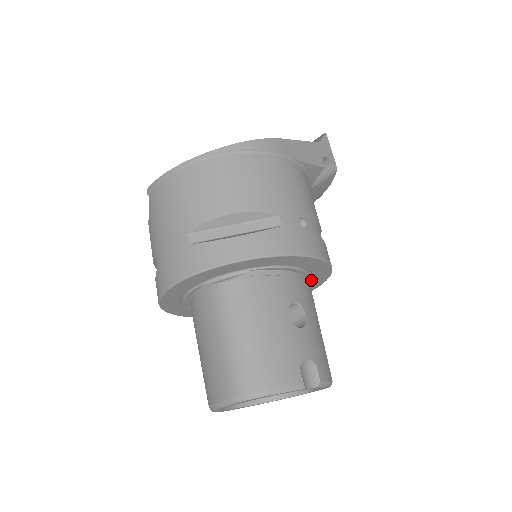
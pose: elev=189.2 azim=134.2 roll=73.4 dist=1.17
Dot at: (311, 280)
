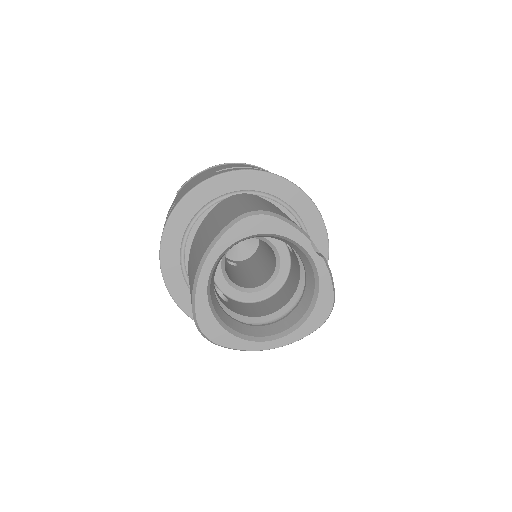
Dot at: occluded
